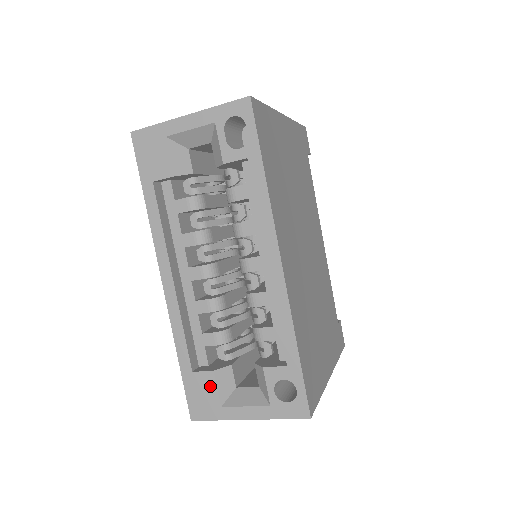
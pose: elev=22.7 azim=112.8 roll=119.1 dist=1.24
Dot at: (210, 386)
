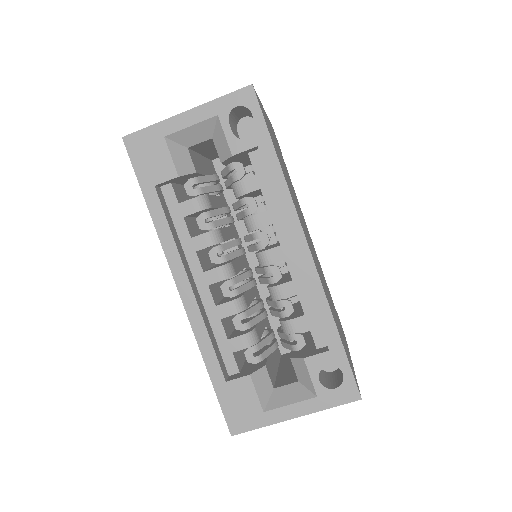
Dot at: (248, 392)
